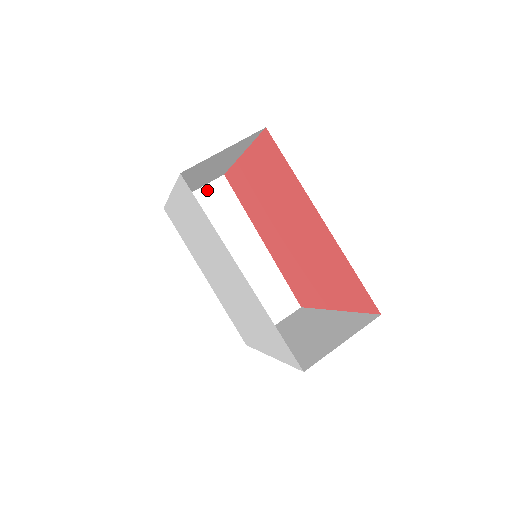
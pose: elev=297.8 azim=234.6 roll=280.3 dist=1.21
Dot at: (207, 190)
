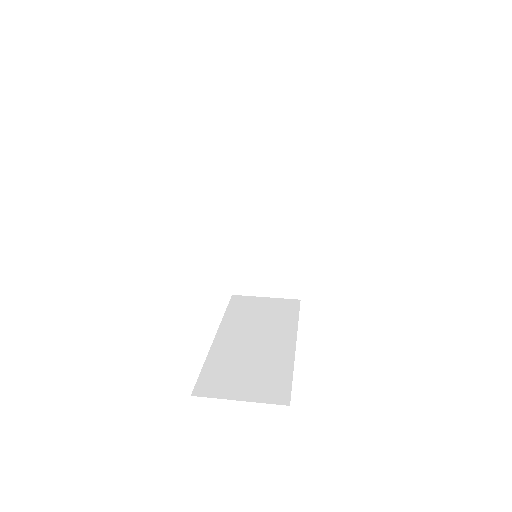
Dot at: (281, 145)
